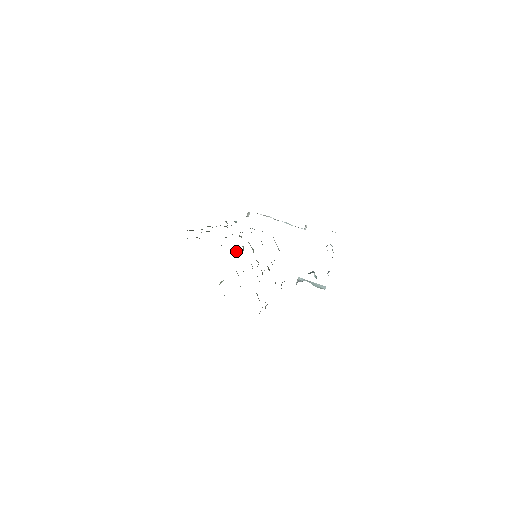
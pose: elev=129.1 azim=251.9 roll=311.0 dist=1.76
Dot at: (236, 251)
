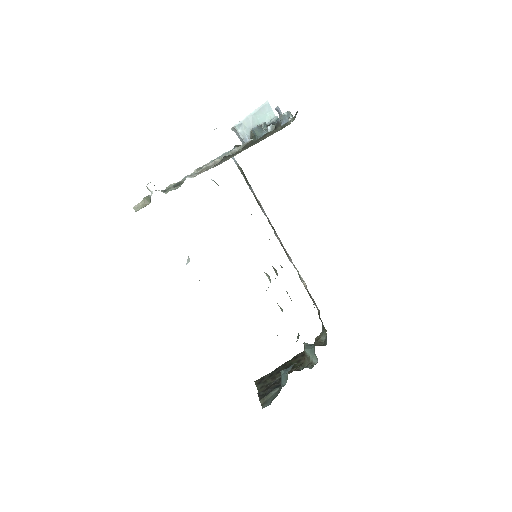
Dot at: occluded
